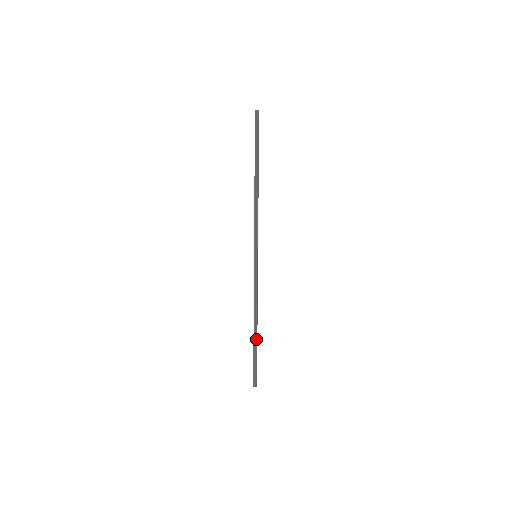
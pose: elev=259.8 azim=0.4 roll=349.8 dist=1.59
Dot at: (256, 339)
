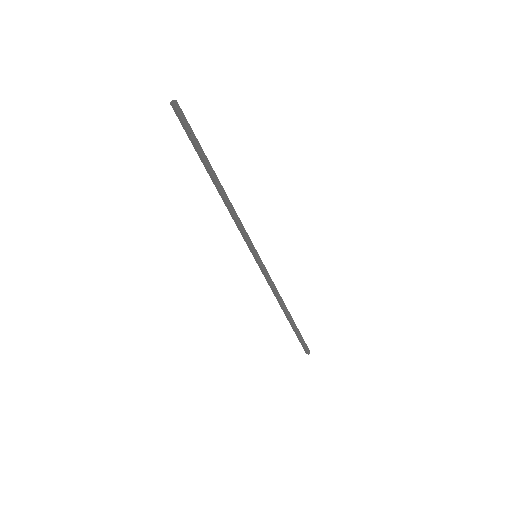
Dot at: (291, 322)
